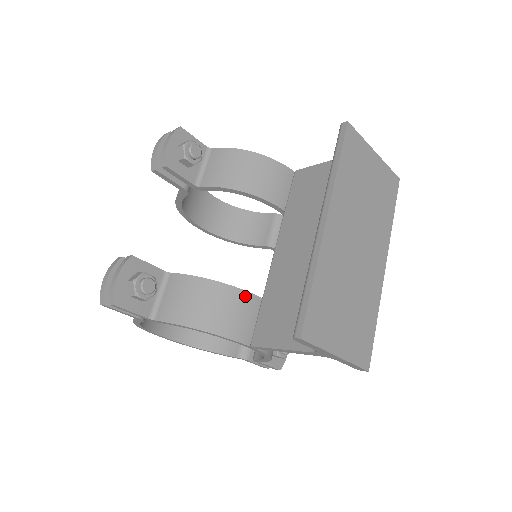
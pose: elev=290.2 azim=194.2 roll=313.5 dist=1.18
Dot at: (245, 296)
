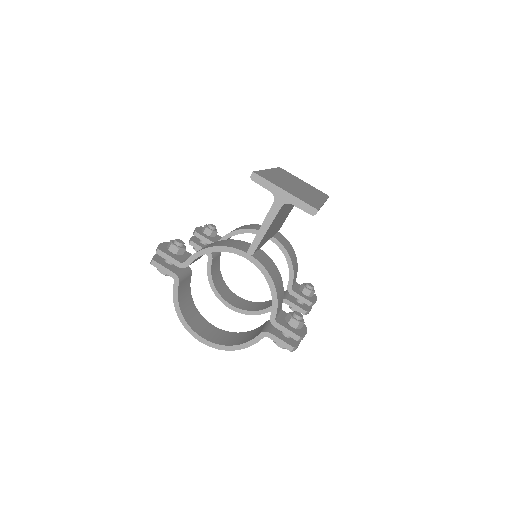
Dot at: (242, 242)
